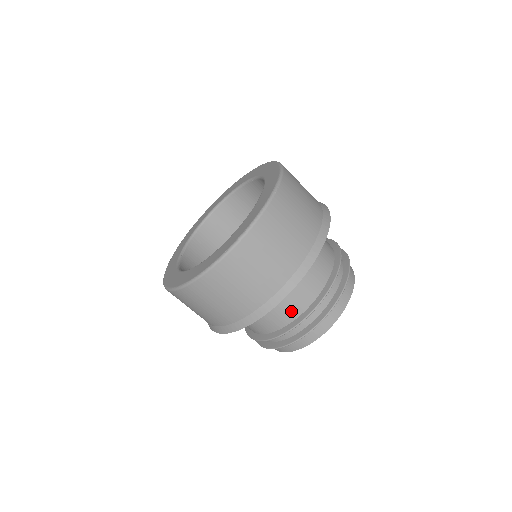
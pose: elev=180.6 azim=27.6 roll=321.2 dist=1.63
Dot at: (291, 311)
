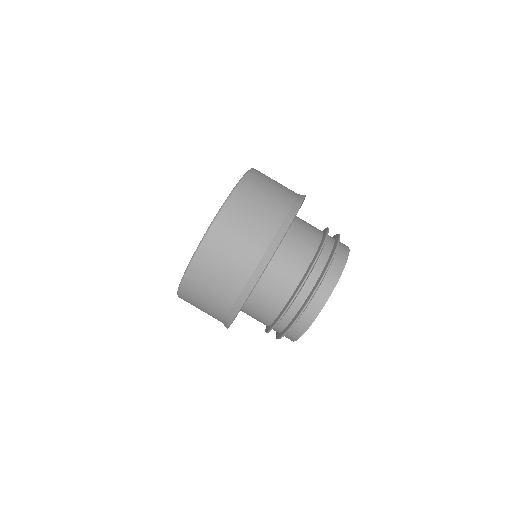
Dot at: occluded
